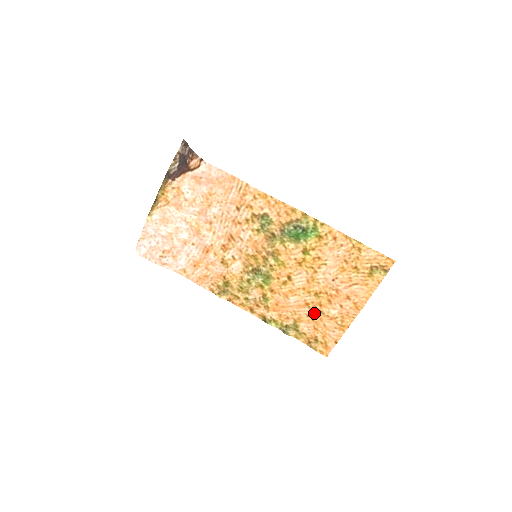
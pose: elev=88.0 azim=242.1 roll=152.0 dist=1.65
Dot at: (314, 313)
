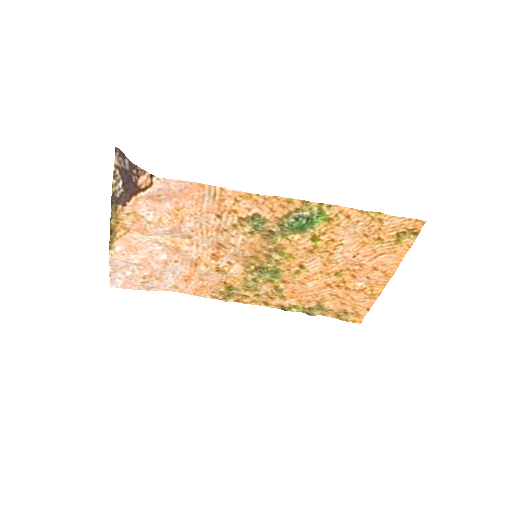
Dot at: (338, 291)
